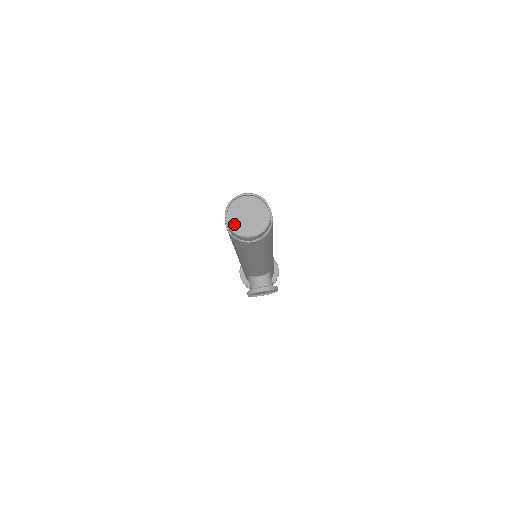
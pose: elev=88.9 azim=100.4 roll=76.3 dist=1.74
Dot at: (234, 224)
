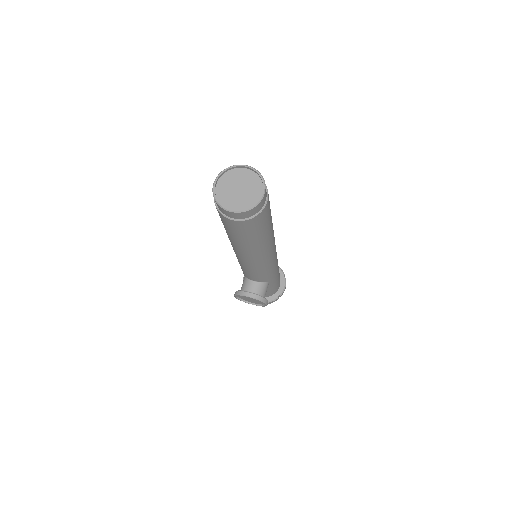
Dot at: (221, 192)
